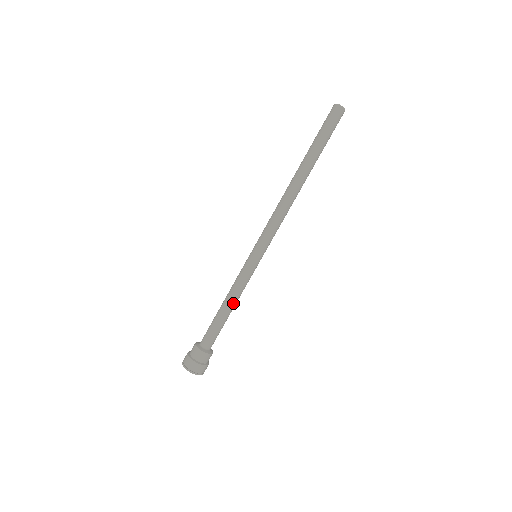
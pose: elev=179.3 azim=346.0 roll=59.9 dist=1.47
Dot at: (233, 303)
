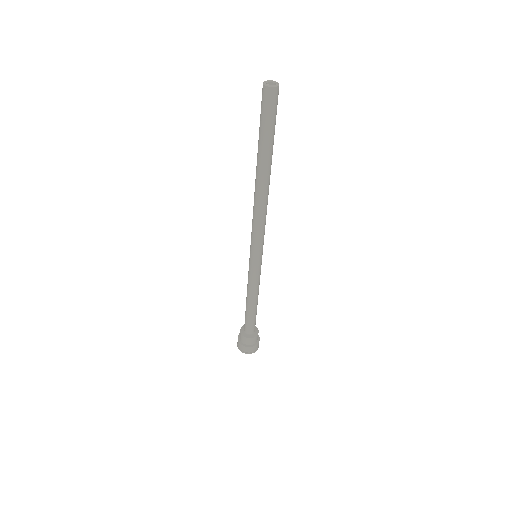
Dot at: (250, 298)
